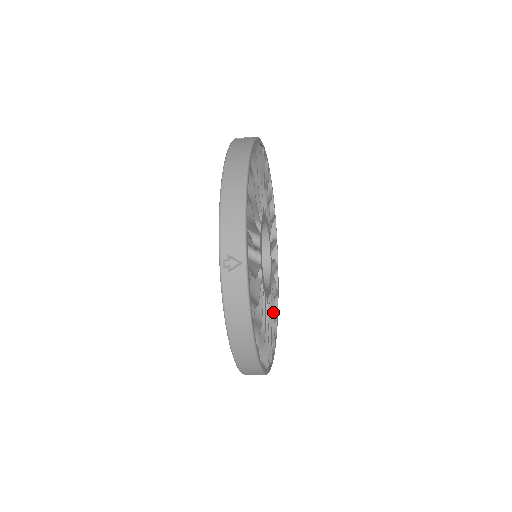
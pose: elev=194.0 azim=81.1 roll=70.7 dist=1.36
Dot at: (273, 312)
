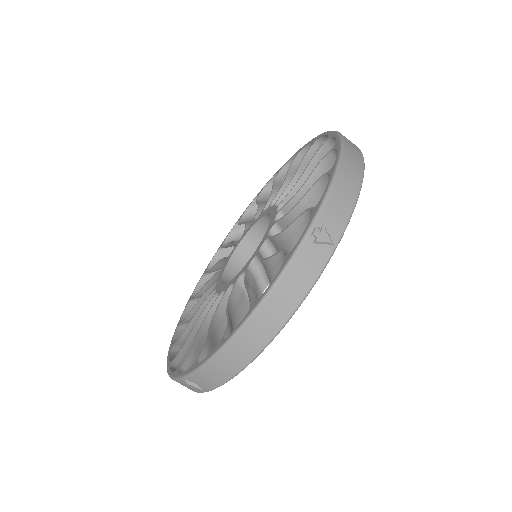
Dot at: occluded
